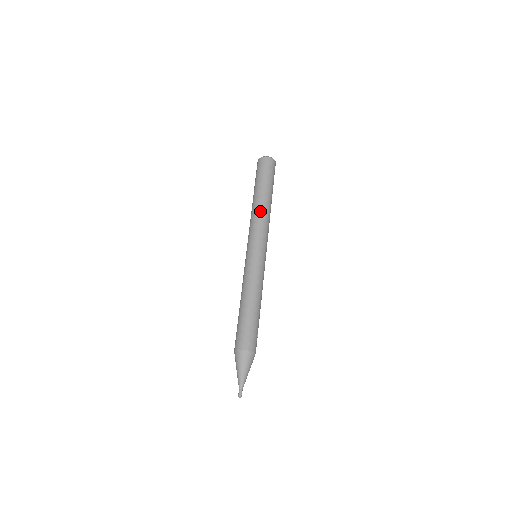
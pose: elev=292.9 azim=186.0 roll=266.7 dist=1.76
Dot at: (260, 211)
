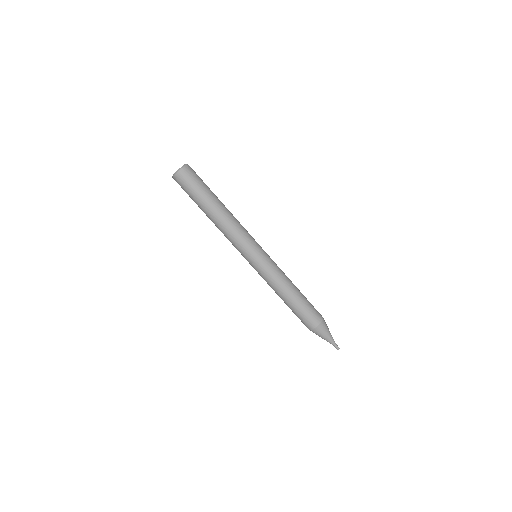
Dot at: (229, 221)
